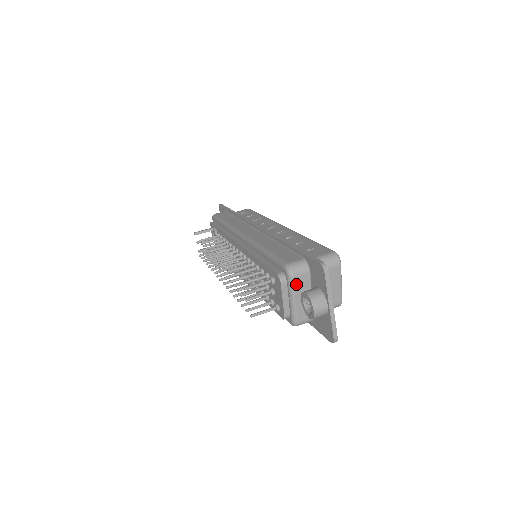
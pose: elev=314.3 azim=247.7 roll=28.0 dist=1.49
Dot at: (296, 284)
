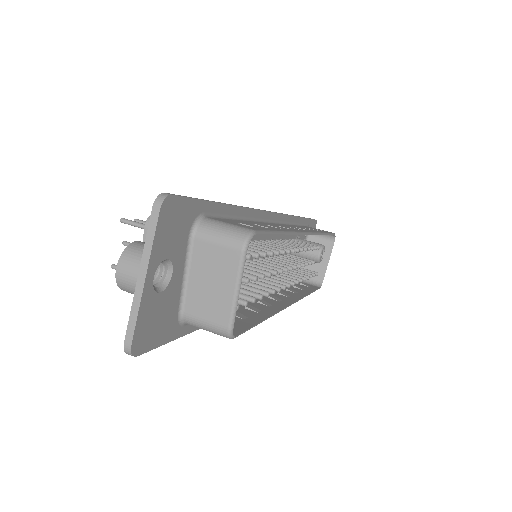
Dot at: occluded
